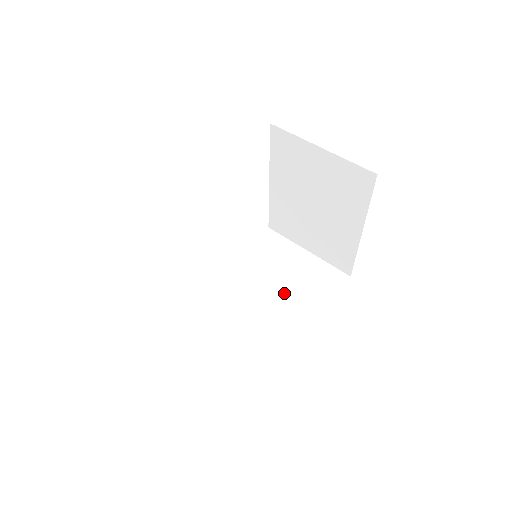
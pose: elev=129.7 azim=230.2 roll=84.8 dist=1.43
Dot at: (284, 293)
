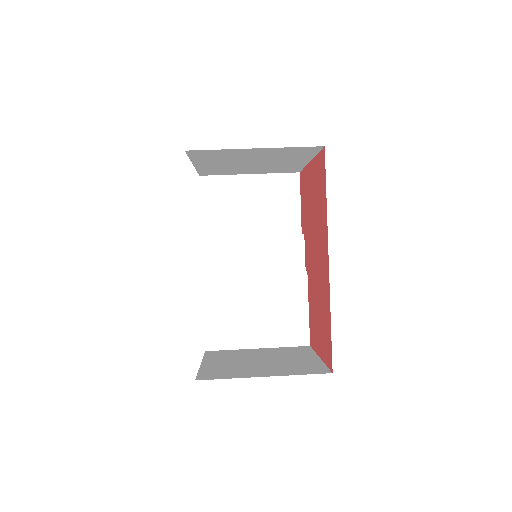
Dot at: (272, 237)
